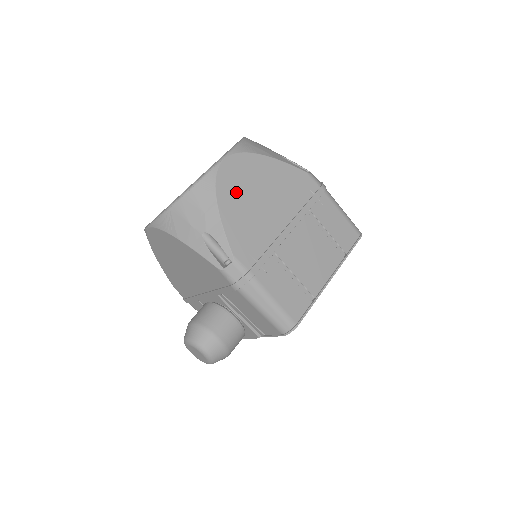
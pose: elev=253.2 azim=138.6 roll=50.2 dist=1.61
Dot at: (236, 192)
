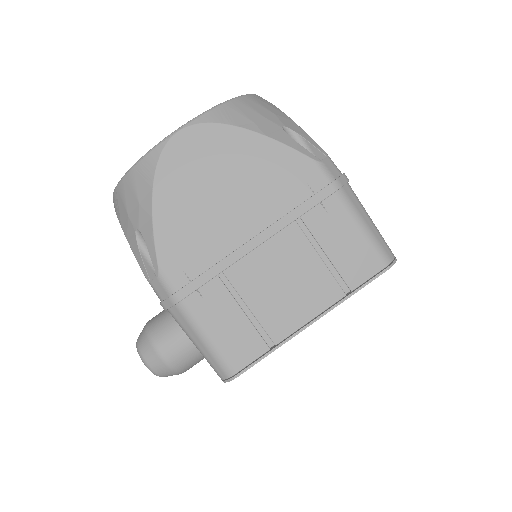
Dot at: (185, 180)
